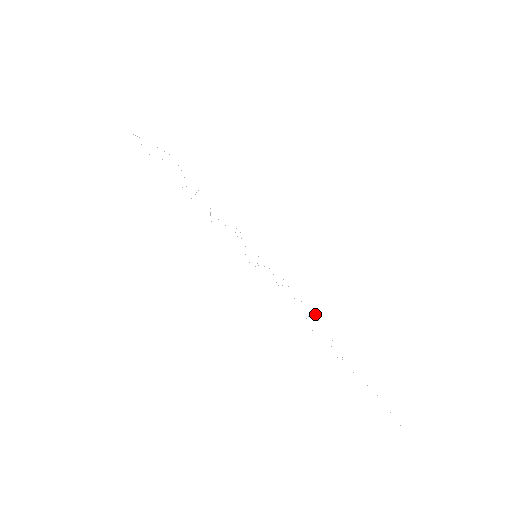
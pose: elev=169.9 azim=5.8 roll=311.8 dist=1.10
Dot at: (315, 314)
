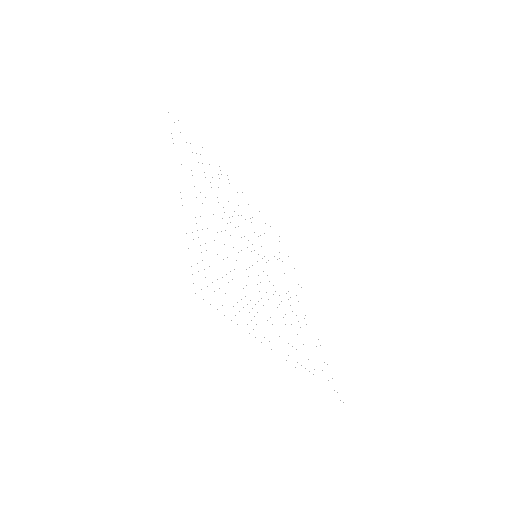
Dot at: (340, 400)
